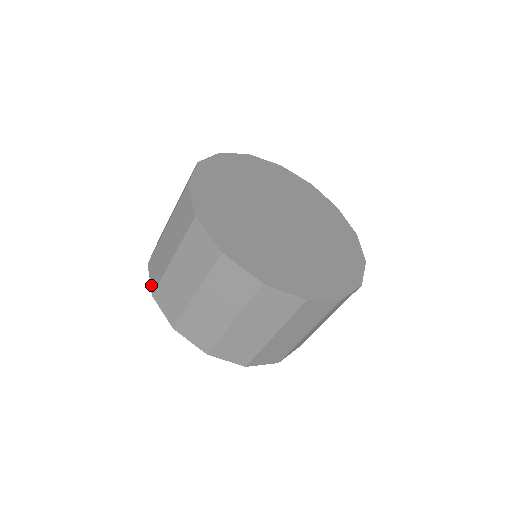
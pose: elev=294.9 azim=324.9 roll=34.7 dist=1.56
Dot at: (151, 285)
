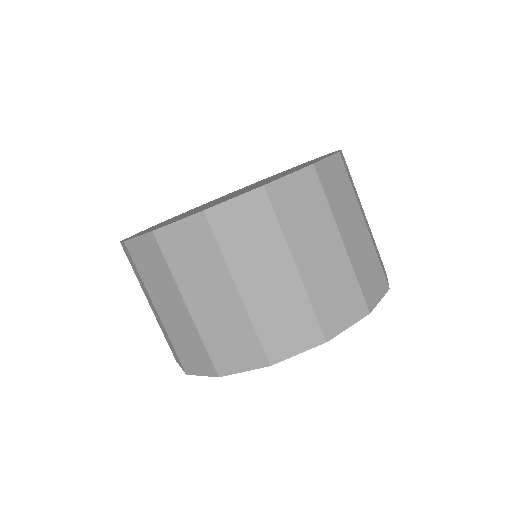
Dot at: occluded
